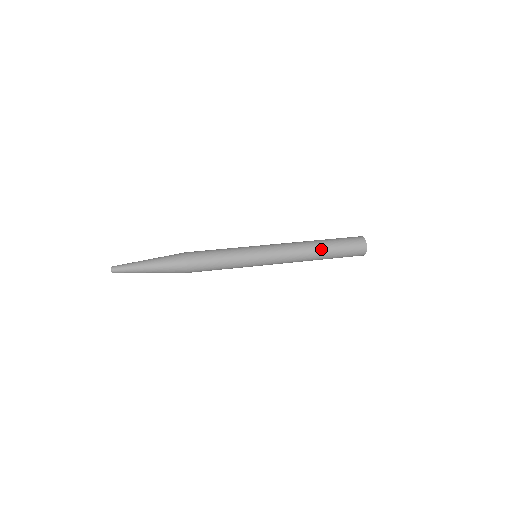
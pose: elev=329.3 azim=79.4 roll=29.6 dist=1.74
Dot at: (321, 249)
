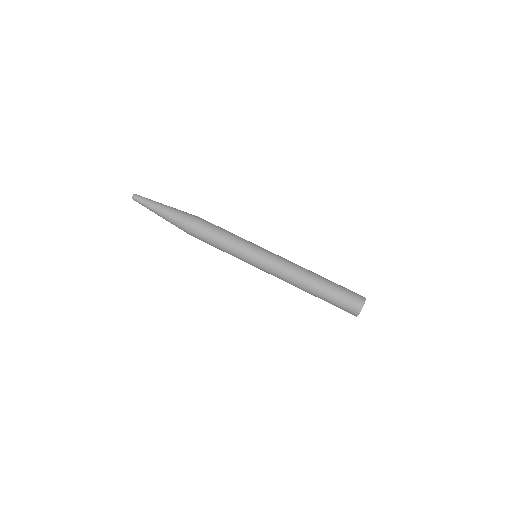
Dot at: (314, 288)
